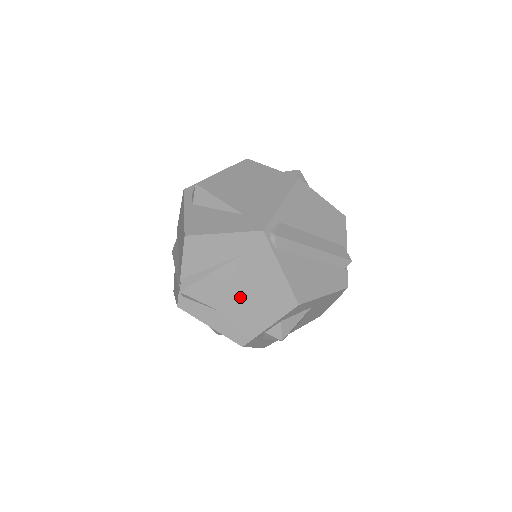
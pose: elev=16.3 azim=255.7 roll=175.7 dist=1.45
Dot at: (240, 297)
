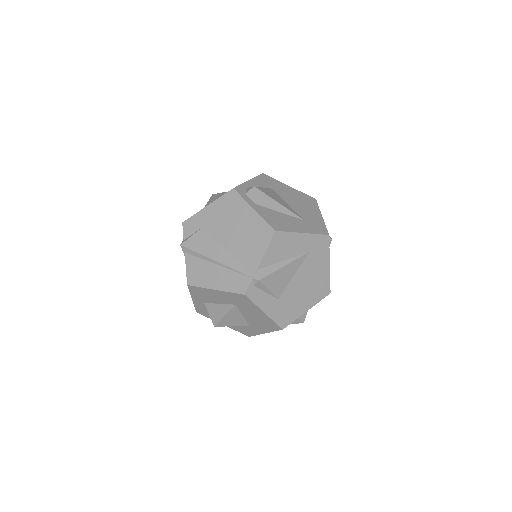
Dot at: (296, 286)
